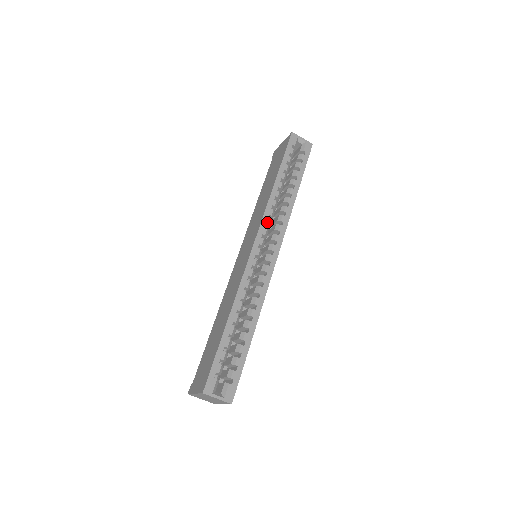
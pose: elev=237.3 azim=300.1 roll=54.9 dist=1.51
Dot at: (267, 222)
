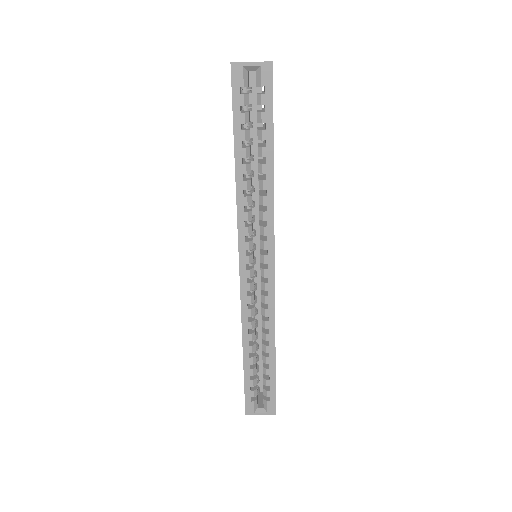
Dot at: (245, 232)
